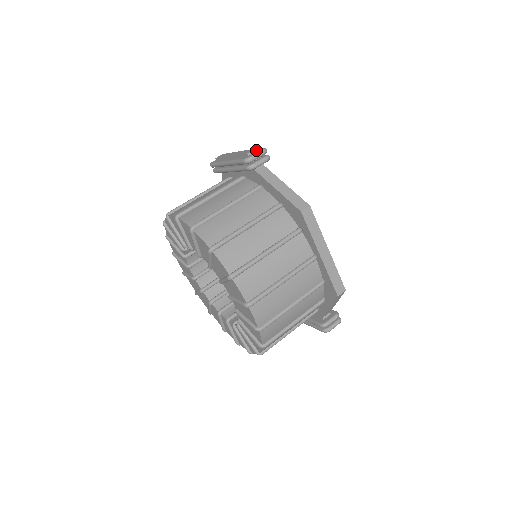
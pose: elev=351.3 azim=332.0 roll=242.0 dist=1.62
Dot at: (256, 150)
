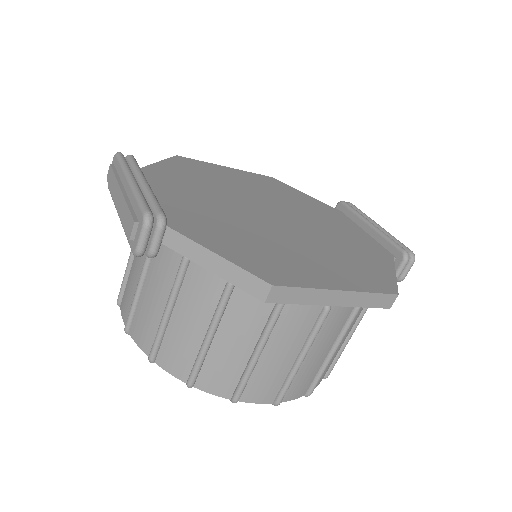
Dot at: (136, 224)
